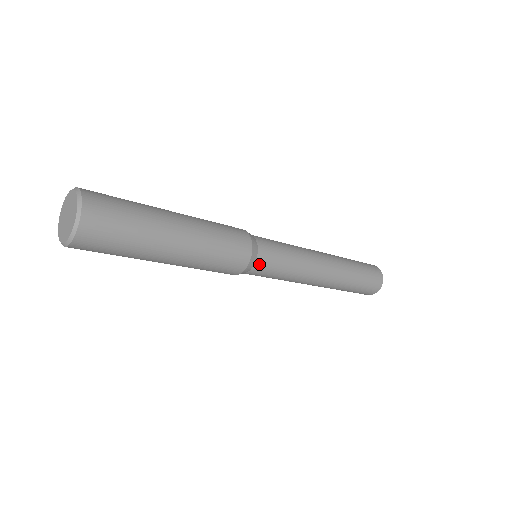
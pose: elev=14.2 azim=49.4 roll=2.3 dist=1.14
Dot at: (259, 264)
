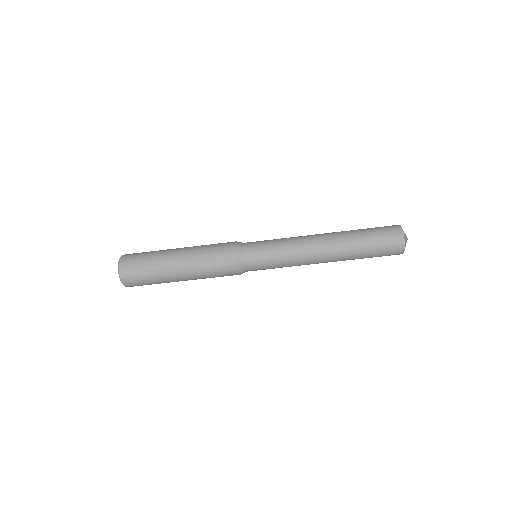
Dot at: (249, 265)
